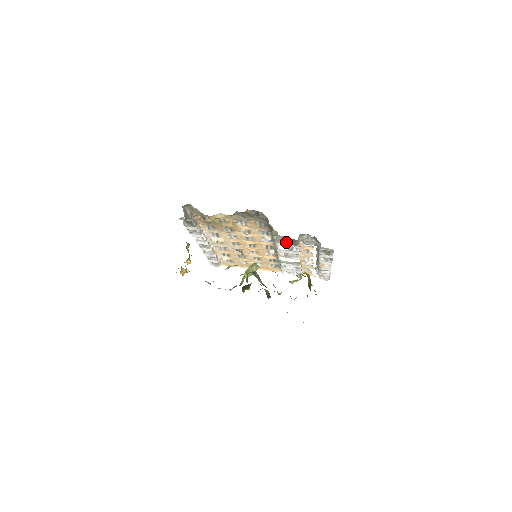
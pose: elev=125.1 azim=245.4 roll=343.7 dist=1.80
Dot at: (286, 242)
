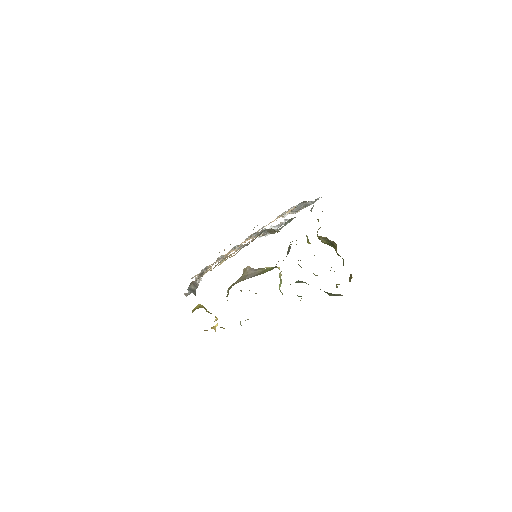
Dot at: (282, 226)
